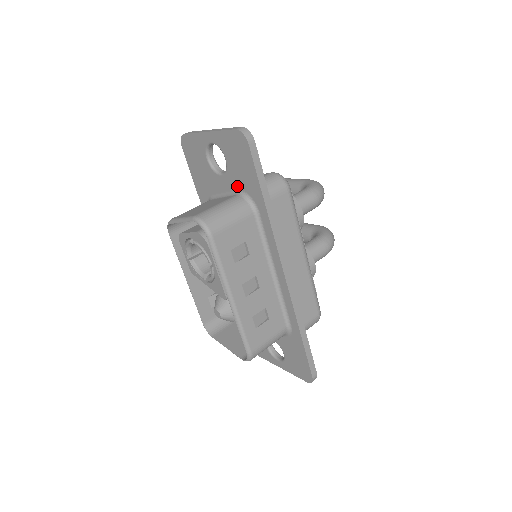
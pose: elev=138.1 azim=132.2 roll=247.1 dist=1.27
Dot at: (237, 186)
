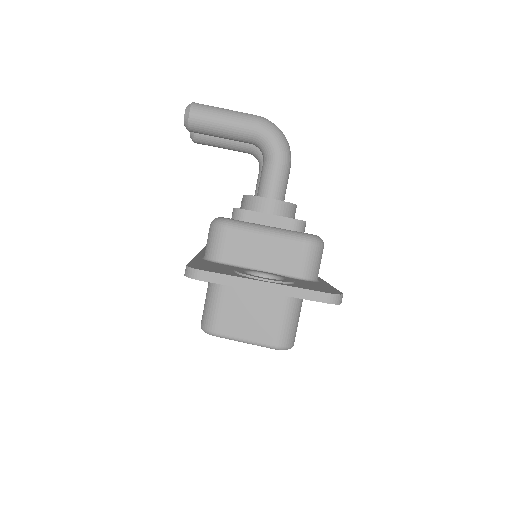
Dot at: occluded
